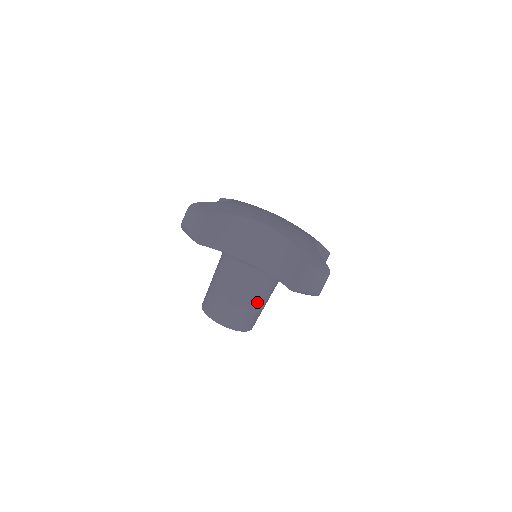
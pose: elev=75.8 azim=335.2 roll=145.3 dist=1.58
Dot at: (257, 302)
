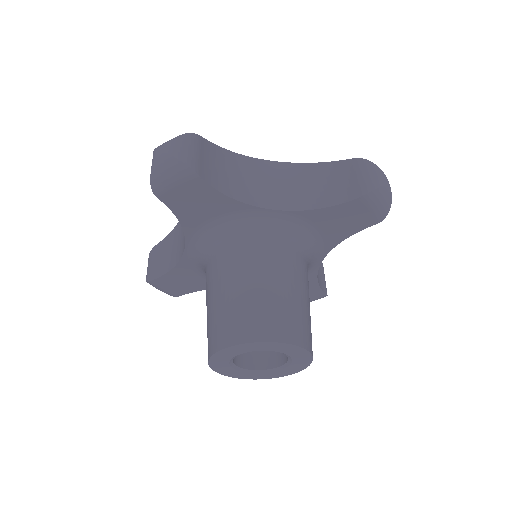
Dot at: (304, 292)
